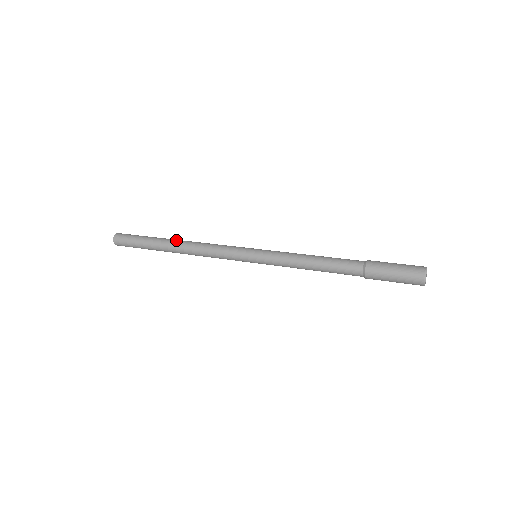
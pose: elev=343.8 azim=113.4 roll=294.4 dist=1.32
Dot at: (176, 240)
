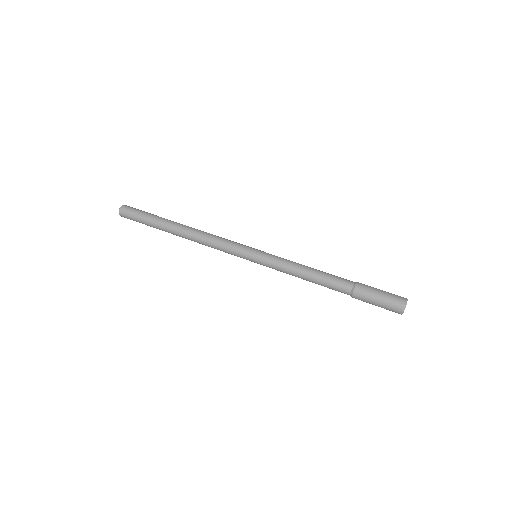
Dot at: (180, 227)
